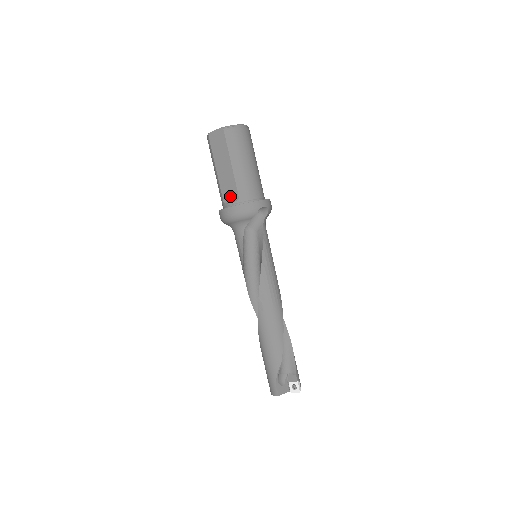
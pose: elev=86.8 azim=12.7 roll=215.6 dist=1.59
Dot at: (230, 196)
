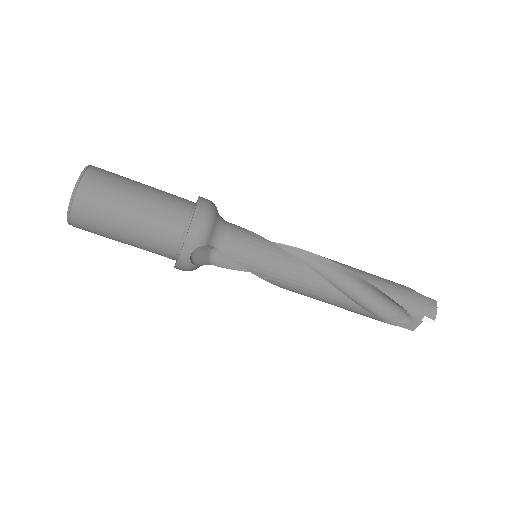
Dot at: occluded
